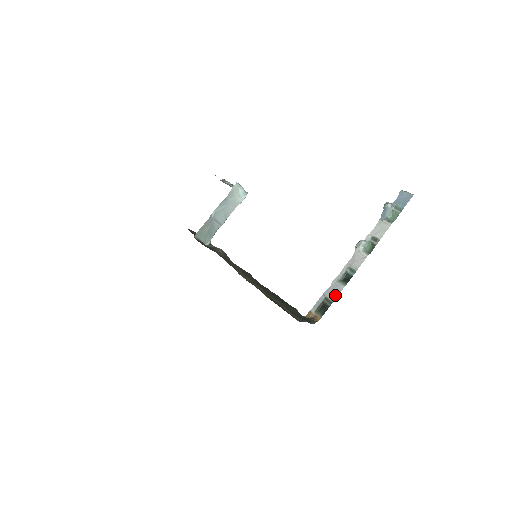
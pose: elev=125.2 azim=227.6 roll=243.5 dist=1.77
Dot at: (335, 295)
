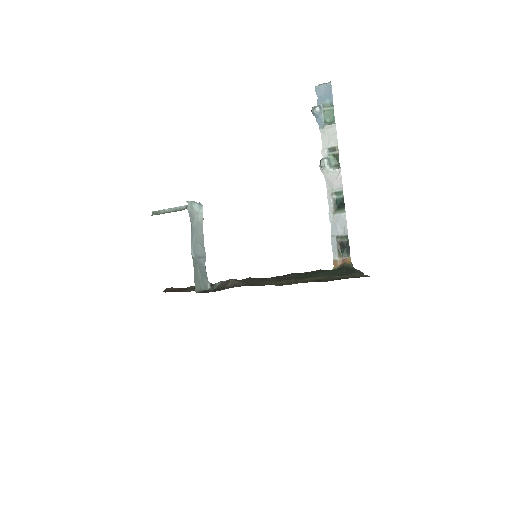
Dot at: (344, 227)
